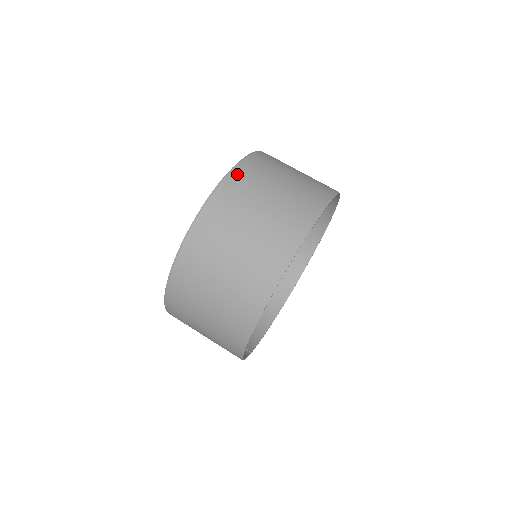
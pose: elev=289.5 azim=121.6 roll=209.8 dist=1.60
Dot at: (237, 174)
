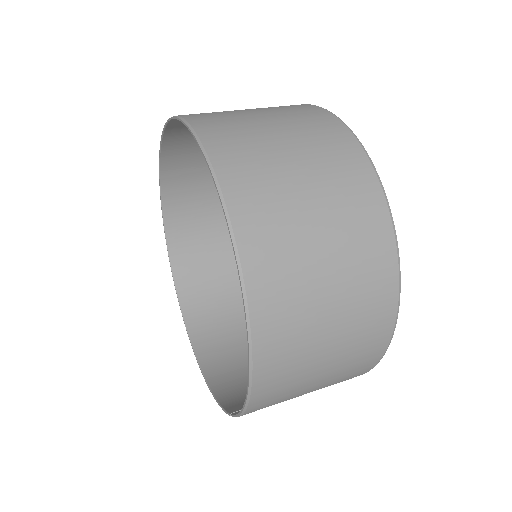
Dot at: (196, 119)
